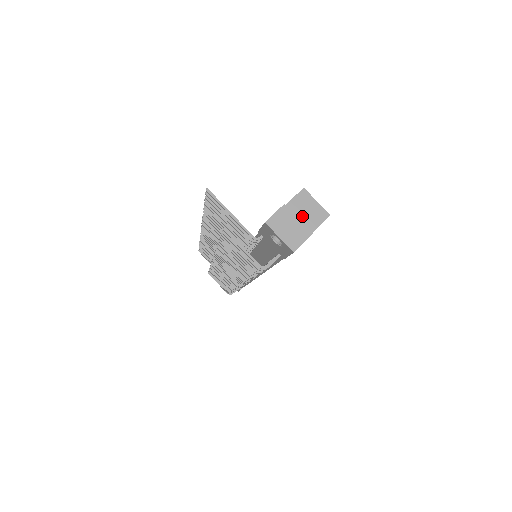
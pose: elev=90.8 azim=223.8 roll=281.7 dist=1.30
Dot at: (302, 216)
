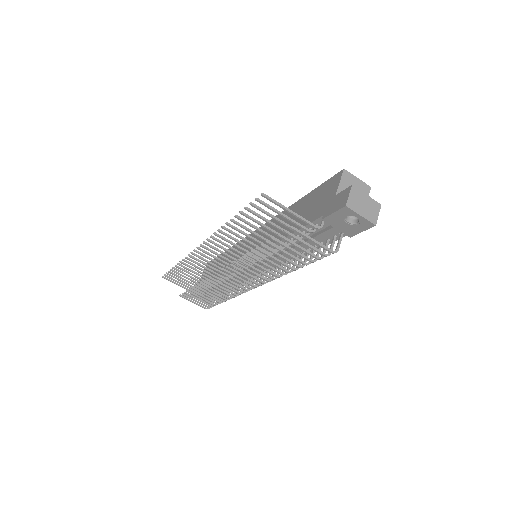
Dot at: occluded
